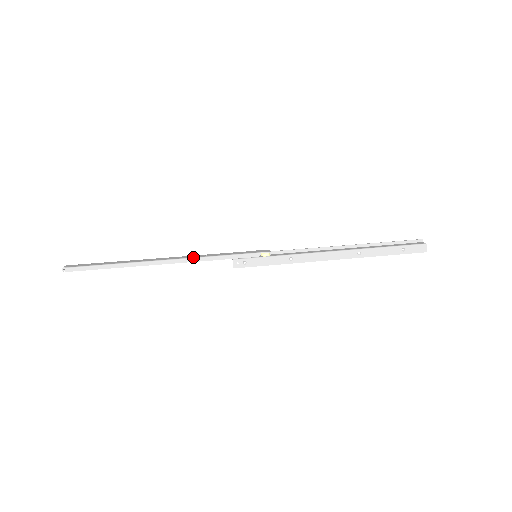
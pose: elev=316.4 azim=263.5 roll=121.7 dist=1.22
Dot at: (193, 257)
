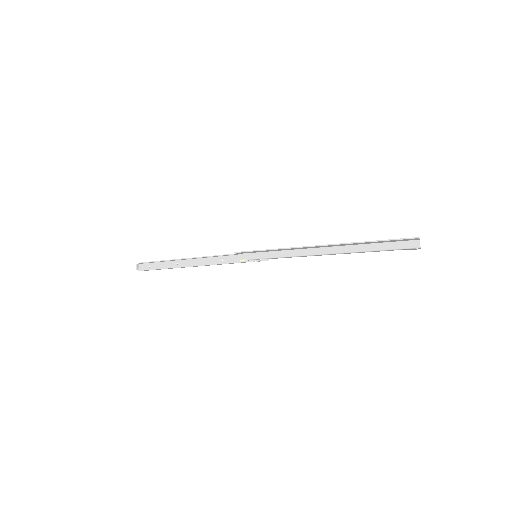
Dot at: (214, 257)
